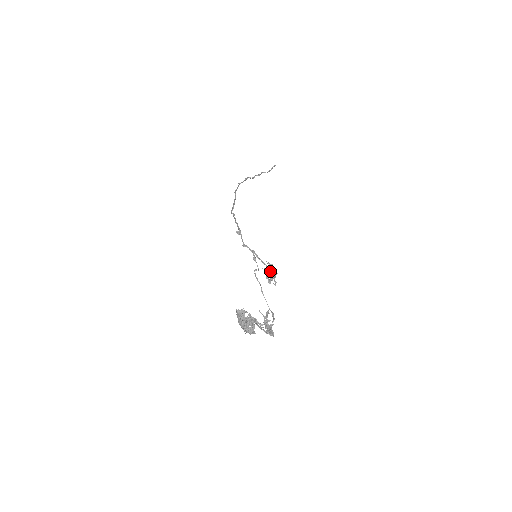
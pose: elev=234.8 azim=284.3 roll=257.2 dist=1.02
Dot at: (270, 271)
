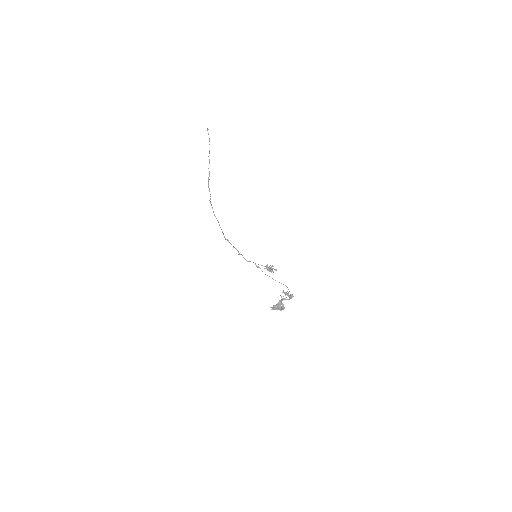
Dot at: (269, 269)
